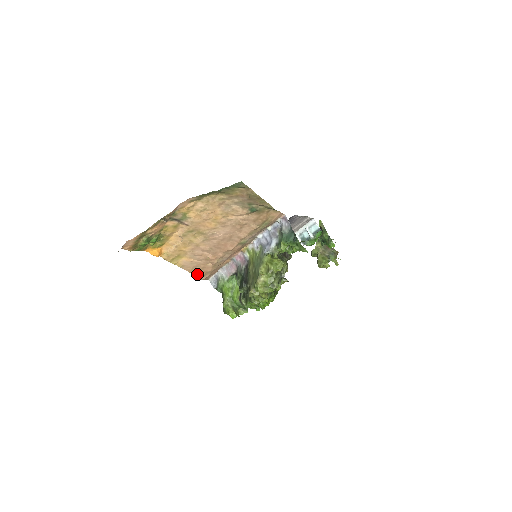
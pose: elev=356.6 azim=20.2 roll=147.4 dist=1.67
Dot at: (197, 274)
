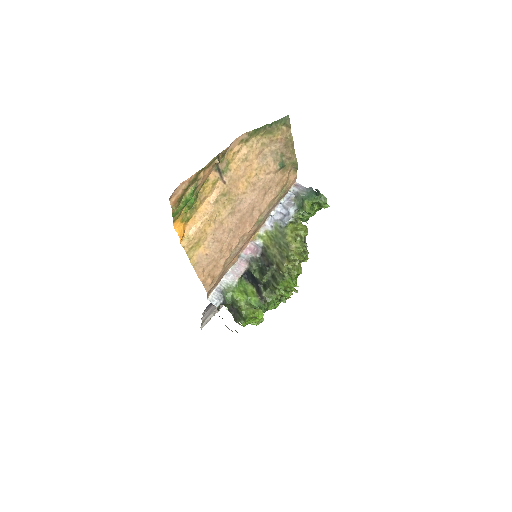
Dot at: (205, 281)
